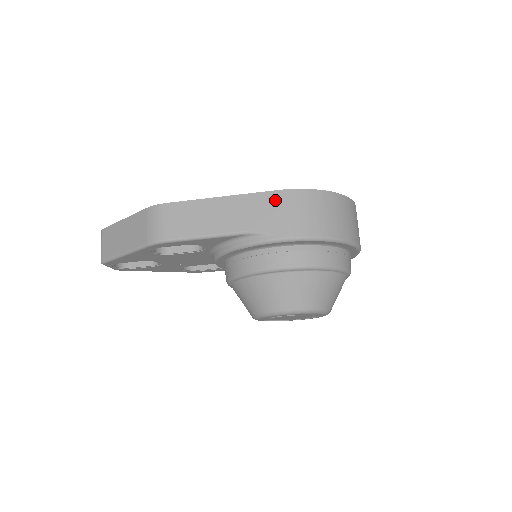
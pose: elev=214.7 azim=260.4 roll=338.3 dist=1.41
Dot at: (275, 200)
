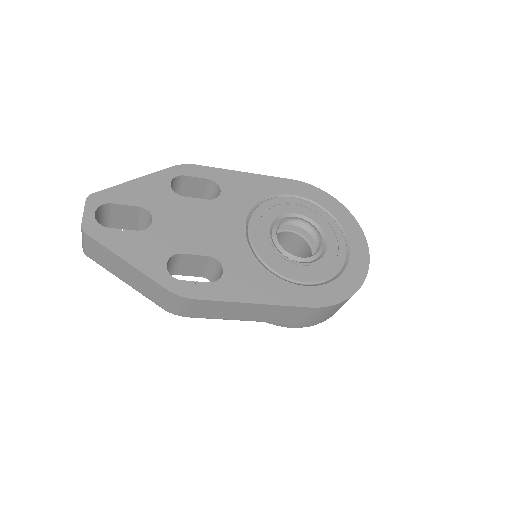
Dot at: (304, 312)
